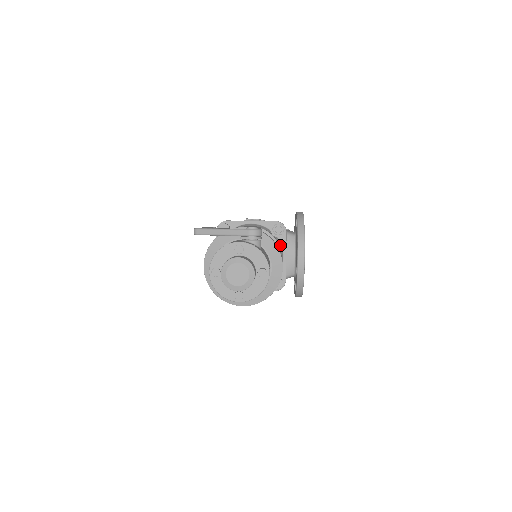
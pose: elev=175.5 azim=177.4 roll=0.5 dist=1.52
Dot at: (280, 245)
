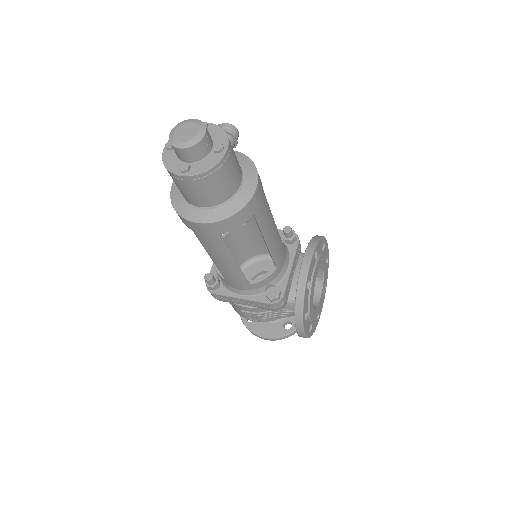
Dot at: (287, 253)
